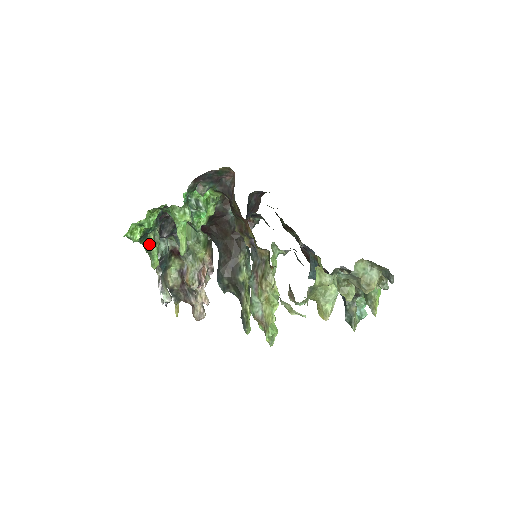
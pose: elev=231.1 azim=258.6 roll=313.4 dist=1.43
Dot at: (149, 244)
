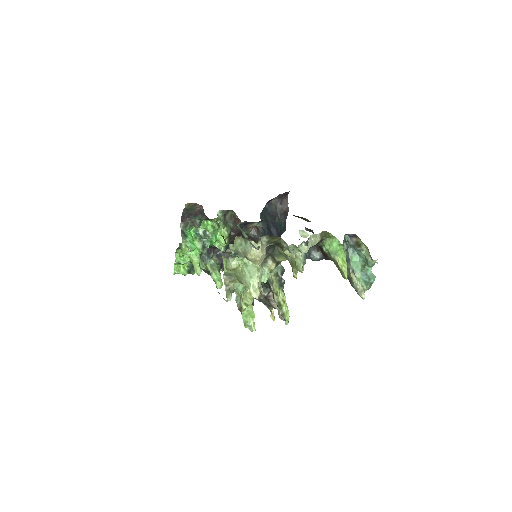
Dot at: (209, 272)
